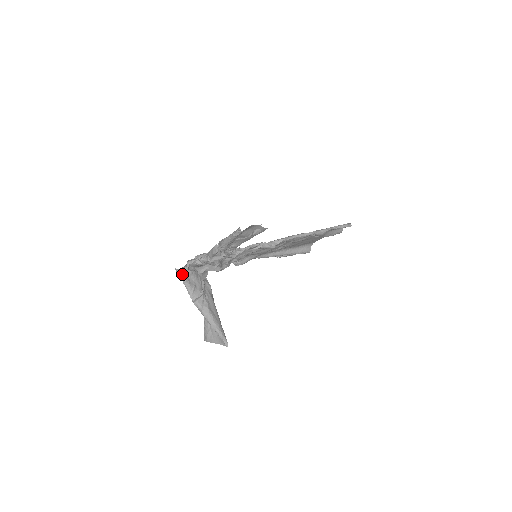
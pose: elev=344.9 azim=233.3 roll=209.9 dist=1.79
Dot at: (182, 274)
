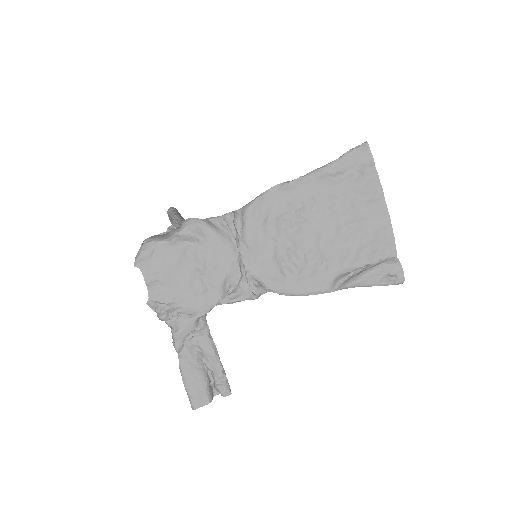
Dot at: (144, 256)
